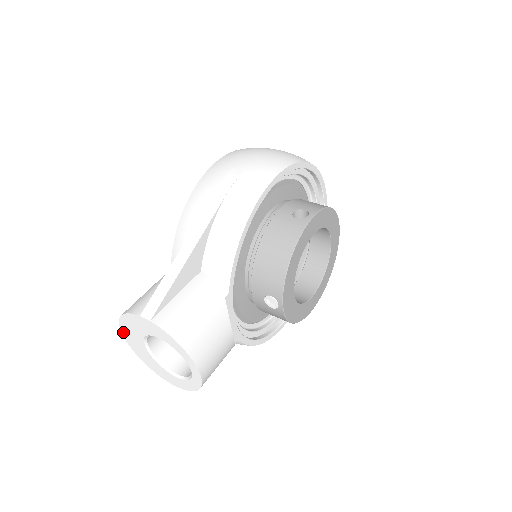
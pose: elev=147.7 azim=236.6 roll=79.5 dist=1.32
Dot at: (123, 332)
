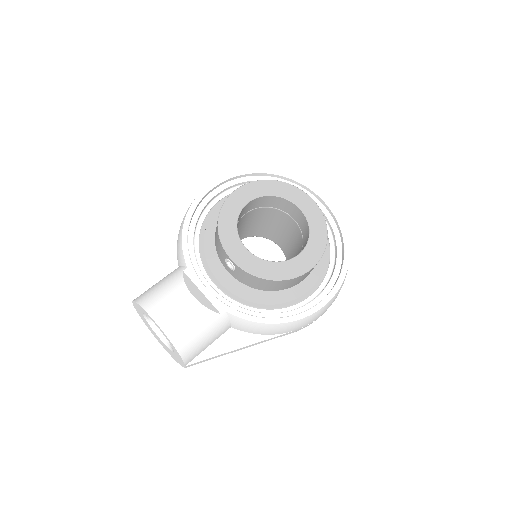
Dot at: (158, 340)
